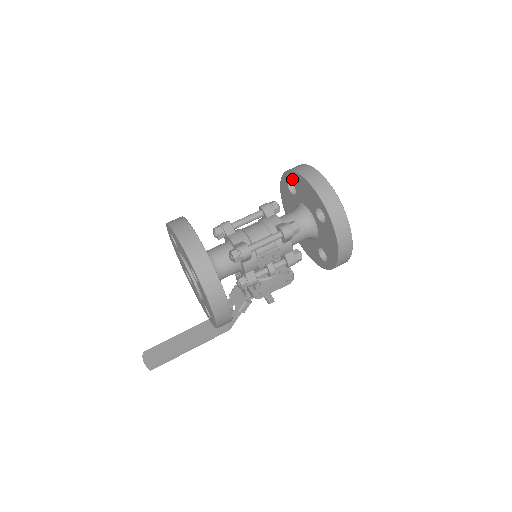
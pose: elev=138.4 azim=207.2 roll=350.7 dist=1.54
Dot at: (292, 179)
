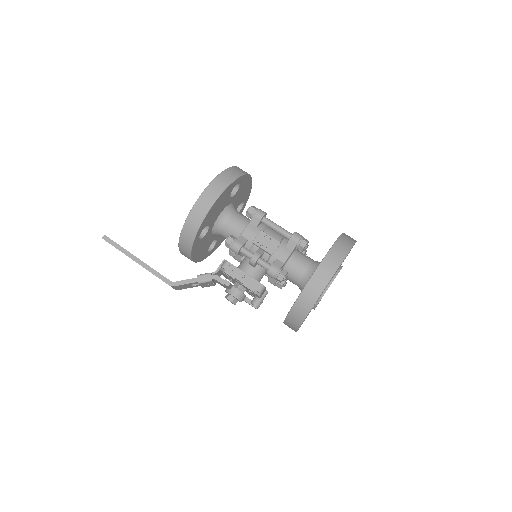
Dot at: occluded
